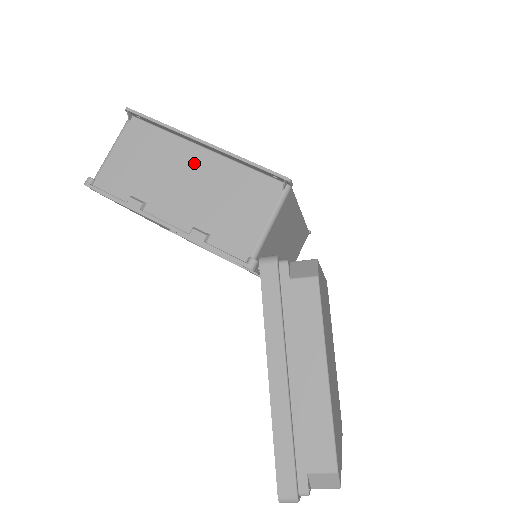
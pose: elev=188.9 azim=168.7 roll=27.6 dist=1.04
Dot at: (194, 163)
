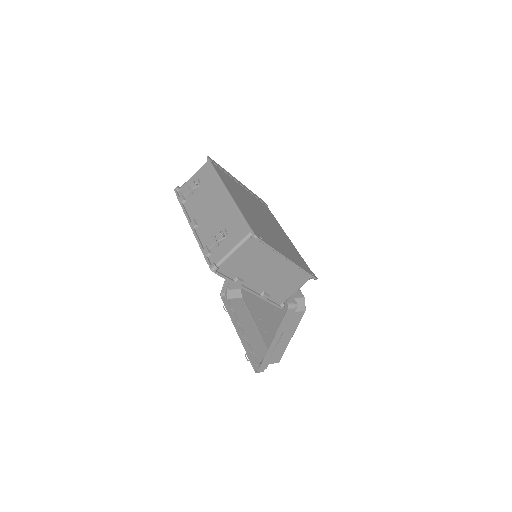
Dot at: (277, 263)
